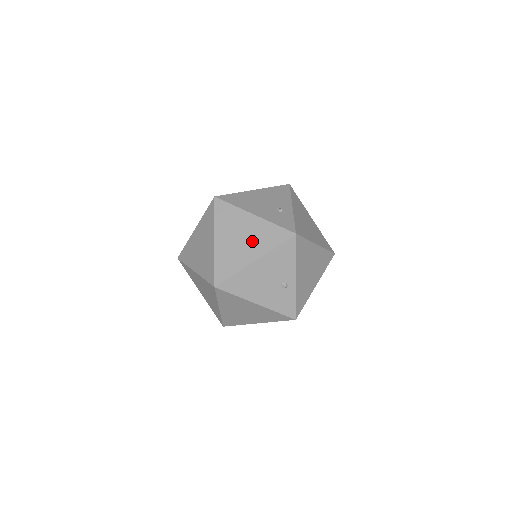
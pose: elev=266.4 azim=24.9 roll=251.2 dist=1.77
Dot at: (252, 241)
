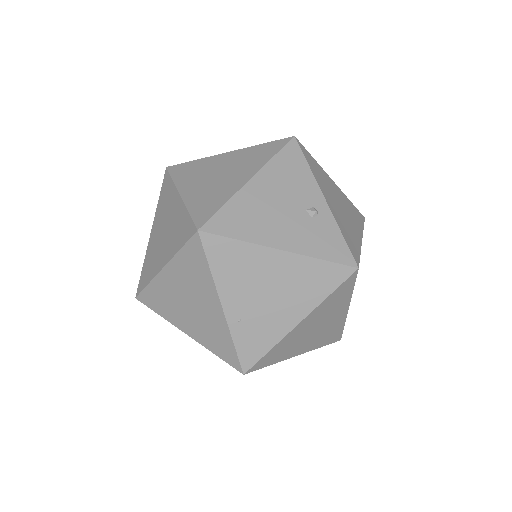
Dot at: (236, 169)
